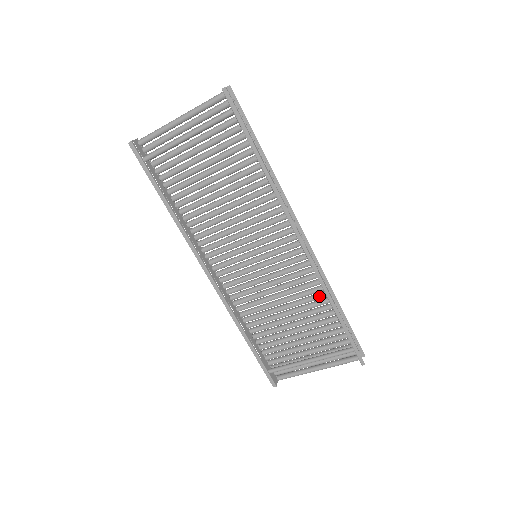
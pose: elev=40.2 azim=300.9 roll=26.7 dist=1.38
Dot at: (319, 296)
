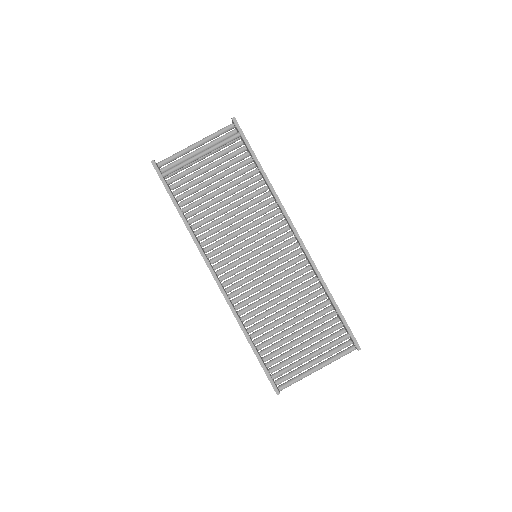
Dot at: (313, 287)
